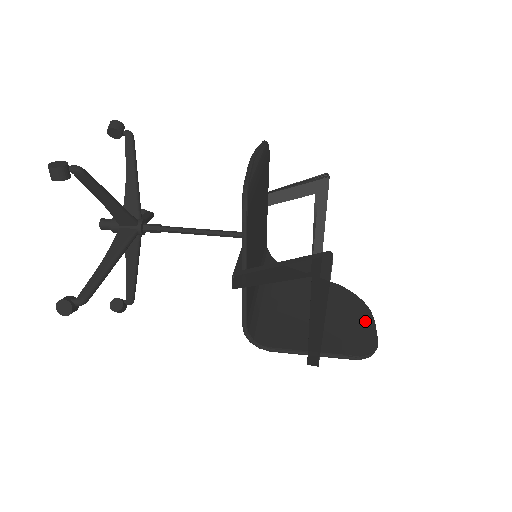
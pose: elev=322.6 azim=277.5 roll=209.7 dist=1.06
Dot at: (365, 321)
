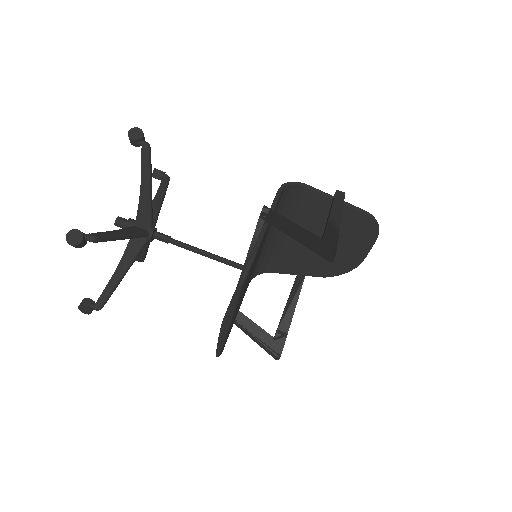
Dot at: (363, 246)
